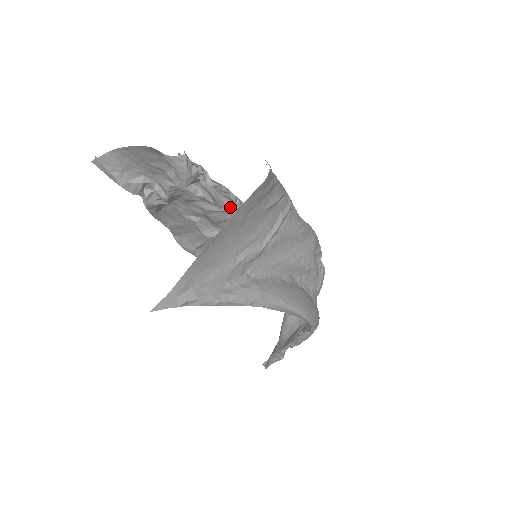
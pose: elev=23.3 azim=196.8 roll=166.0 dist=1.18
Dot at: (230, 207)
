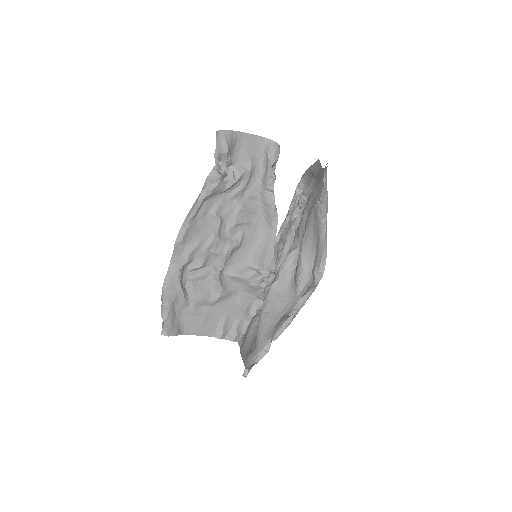
Dot at: (268, 201)
